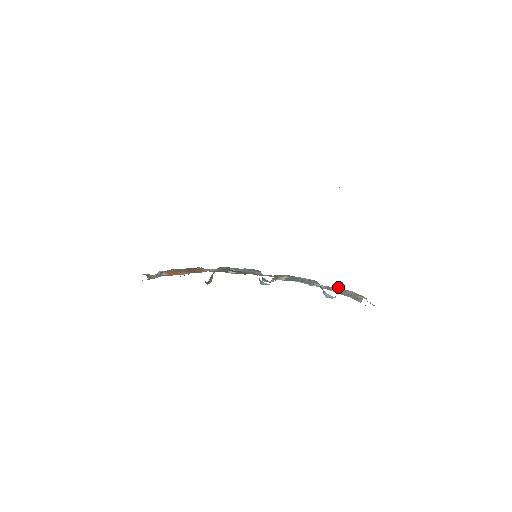
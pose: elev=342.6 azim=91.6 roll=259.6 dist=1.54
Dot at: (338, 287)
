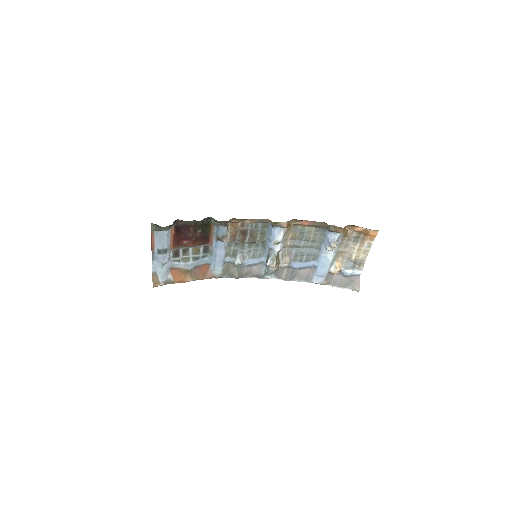
Dot at: (335, 274)
